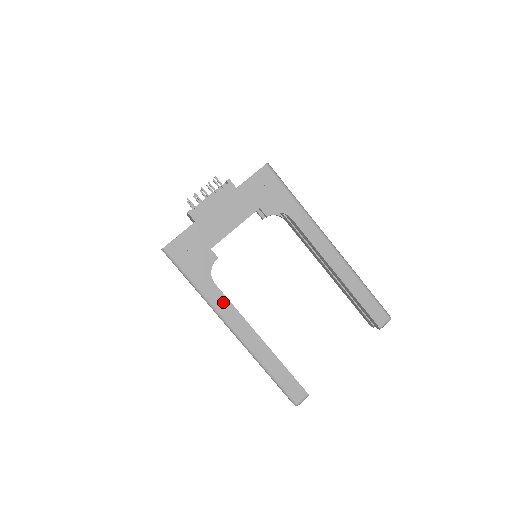
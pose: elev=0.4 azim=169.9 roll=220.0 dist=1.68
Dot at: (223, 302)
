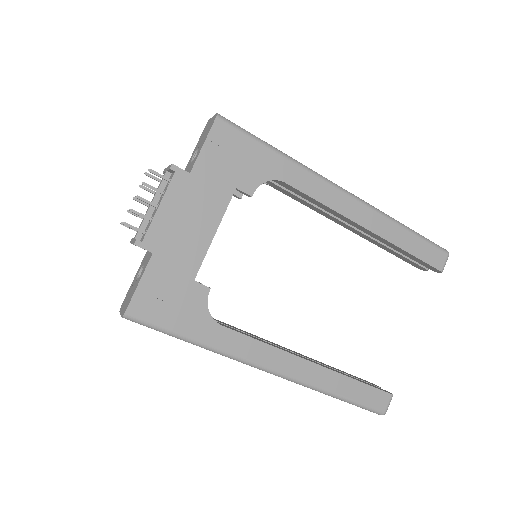
Dot at: (244, 344)
